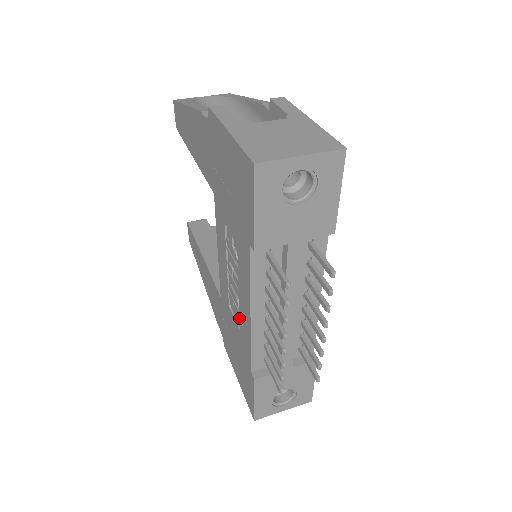
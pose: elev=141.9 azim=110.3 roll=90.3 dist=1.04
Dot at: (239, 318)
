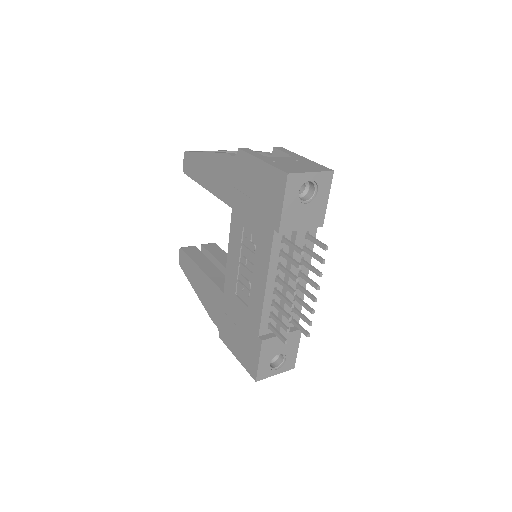
Dot at: (249, 296)
